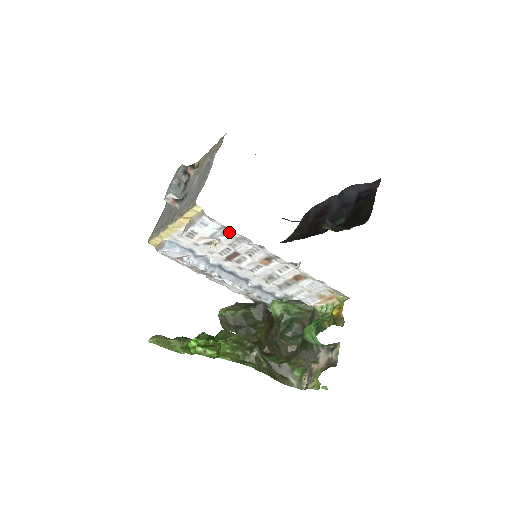
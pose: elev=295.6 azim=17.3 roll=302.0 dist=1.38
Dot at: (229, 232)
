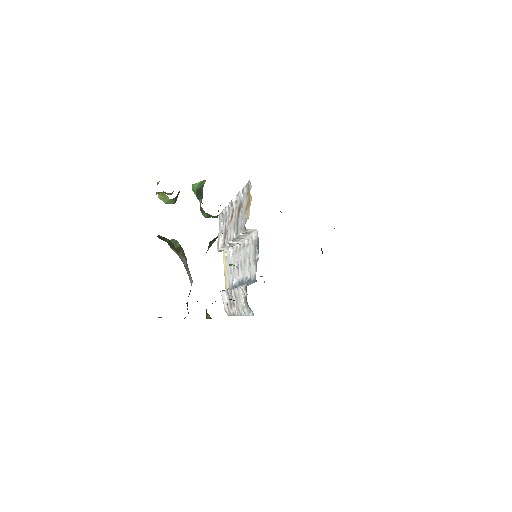
Dot at: occluded
